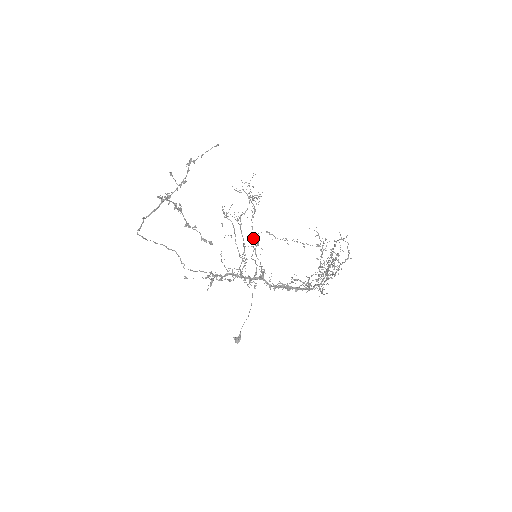
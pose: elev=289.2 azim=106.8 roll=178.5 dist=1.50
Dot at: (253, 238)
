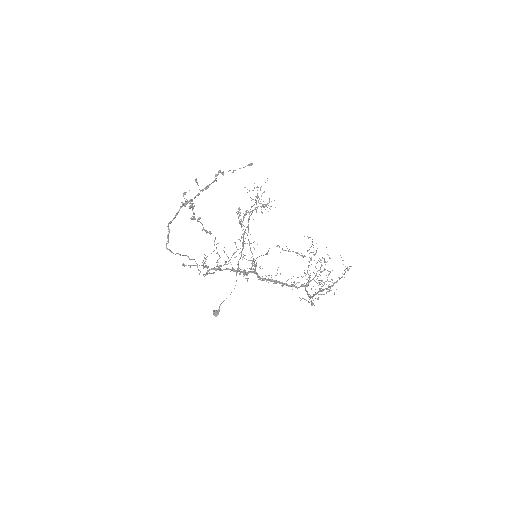
Dot at: (246, 227)
